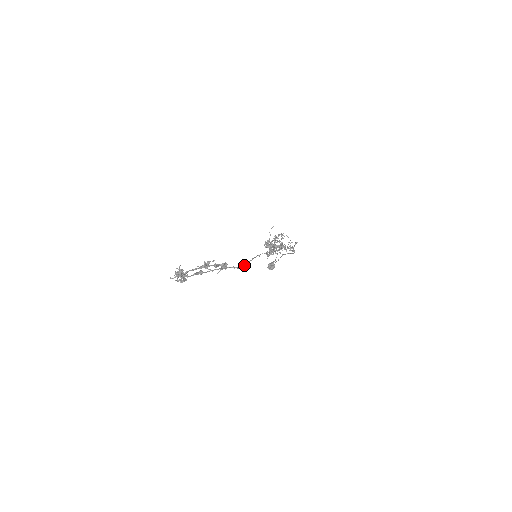
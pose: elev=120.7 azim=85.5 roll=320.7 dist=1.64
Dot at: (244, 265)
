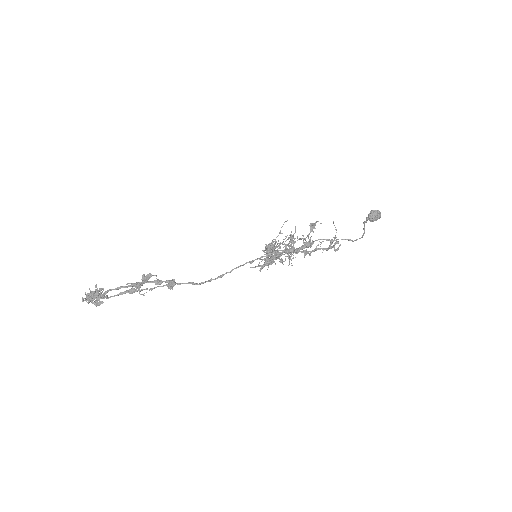
Dot at: (215, 278)
